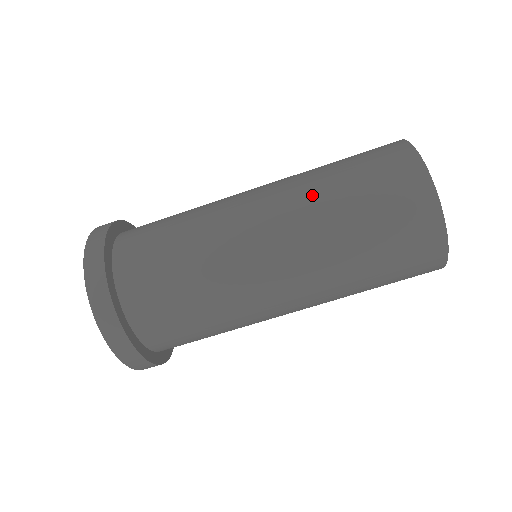
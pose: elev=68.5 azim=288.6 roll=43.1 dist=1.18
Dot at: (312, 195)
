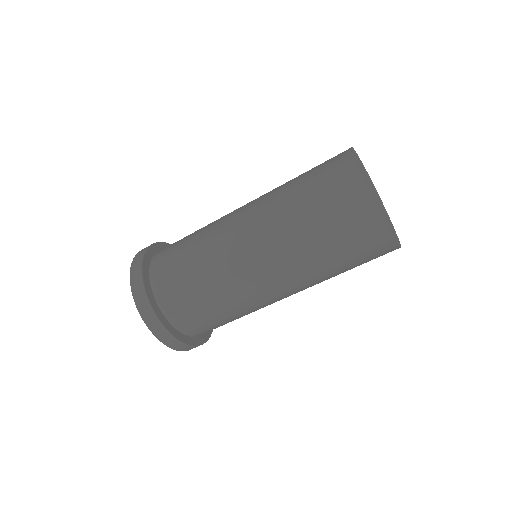
Dot at: (277, 190)
